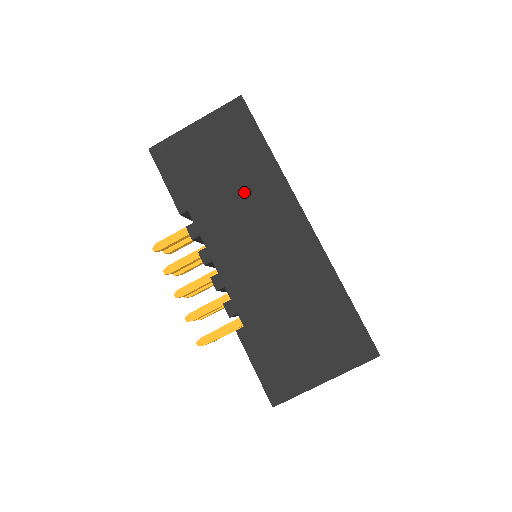
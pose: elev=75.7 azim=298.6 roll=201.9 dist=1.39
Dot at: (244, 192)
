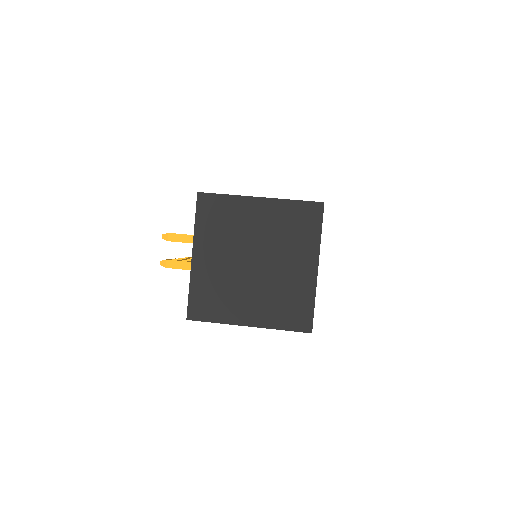
Dot at: occluded
